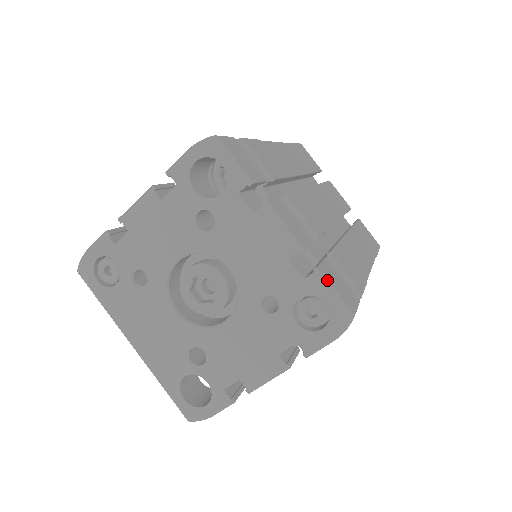
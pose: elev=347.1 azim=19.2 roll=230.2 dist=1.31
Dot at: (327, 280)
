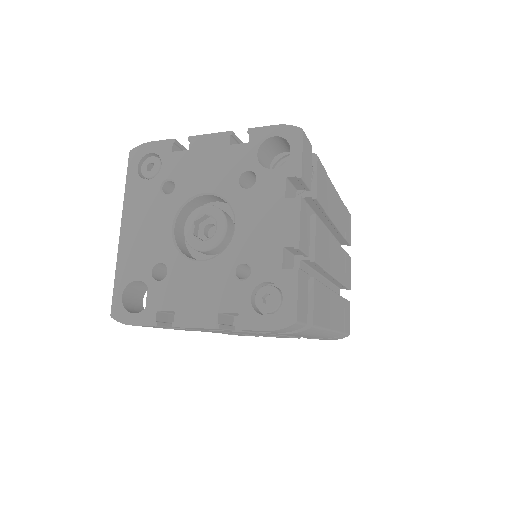
Dot at: (298, 282)
